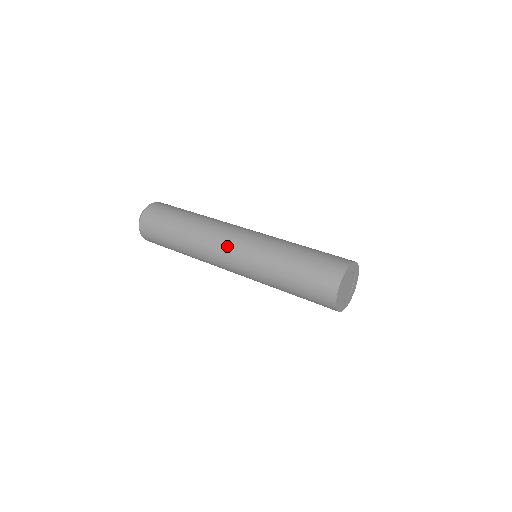
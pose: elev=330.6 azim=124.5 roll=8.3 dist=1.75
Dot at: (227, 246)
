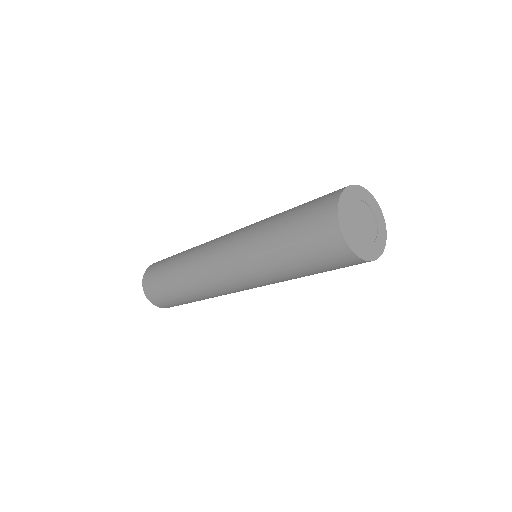
Dot at: occluded
